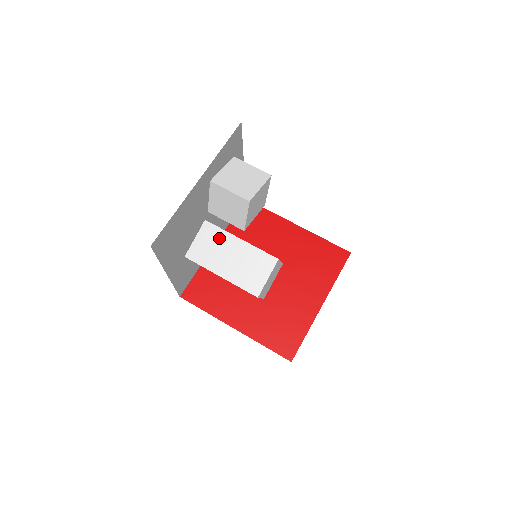
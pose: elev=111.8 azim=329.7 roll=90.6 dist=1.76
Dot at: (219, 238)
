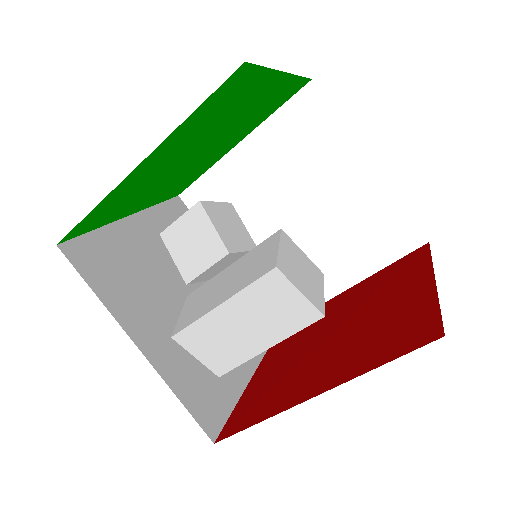
Dot at: (207, 288)
